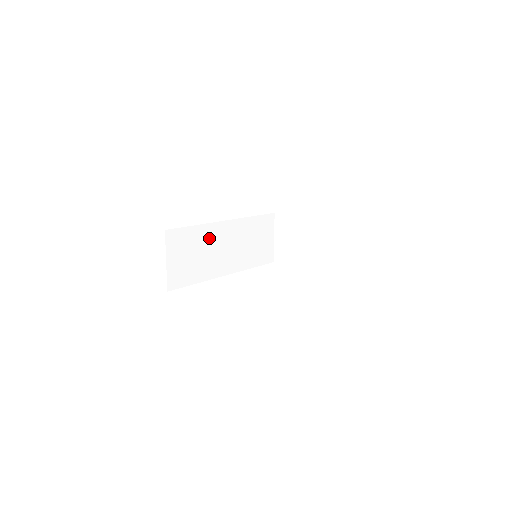
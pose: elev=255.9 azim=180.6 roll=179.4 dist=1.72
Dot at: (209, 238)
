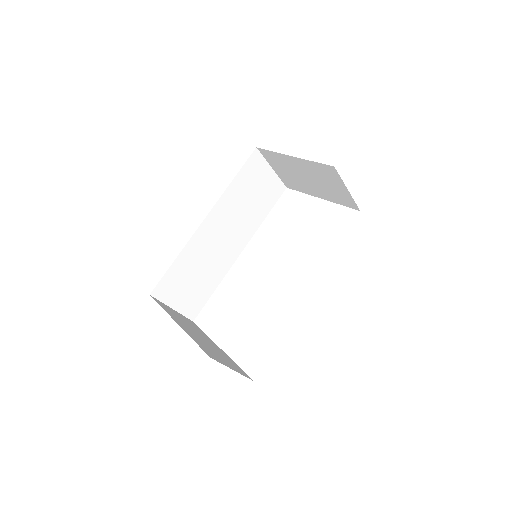
Dot at: (199, 250)
